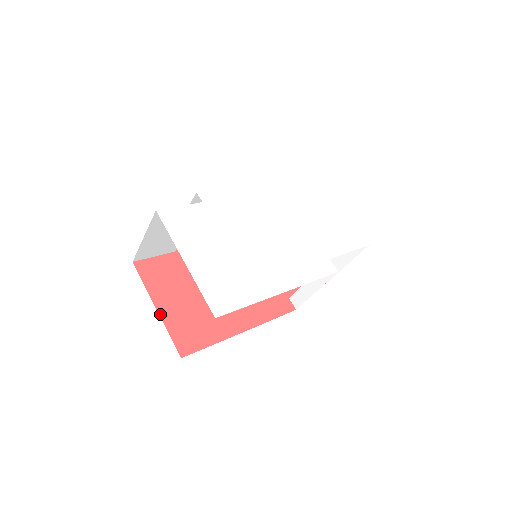
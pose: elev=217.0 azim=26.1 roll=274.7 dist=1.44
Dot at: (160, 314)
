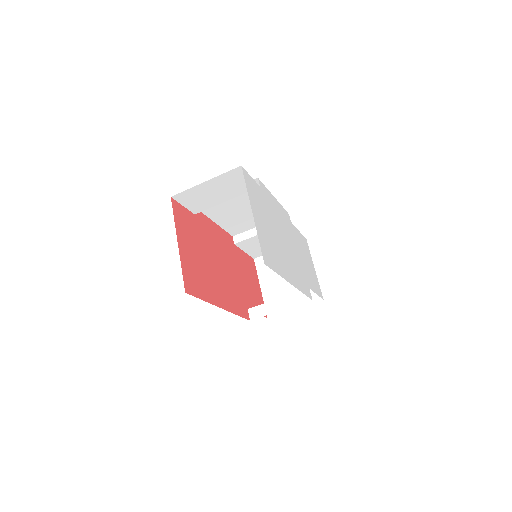
Dot at: (179, 249)
